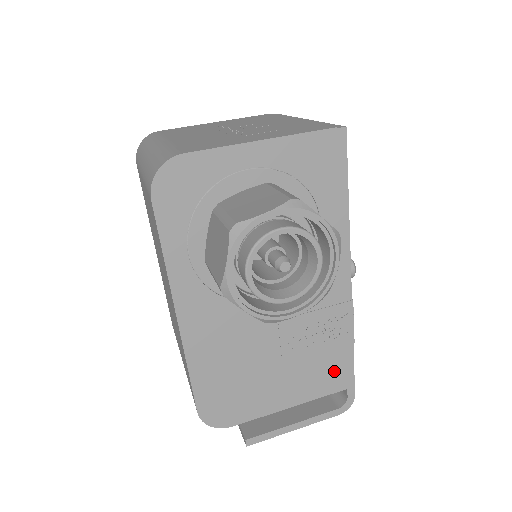
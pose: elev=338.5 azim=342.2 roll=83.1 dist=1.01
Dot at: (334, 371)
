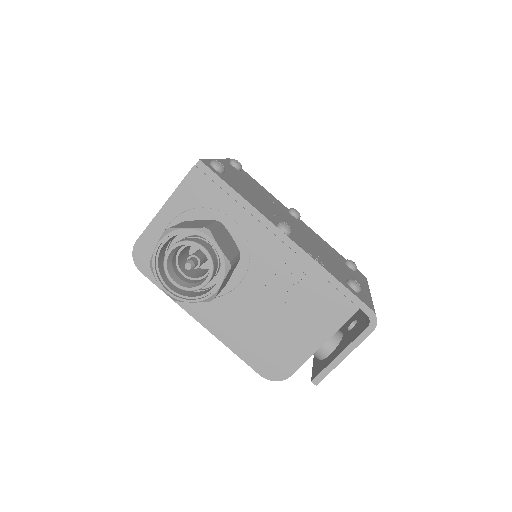
Dot at: (334, 302)
